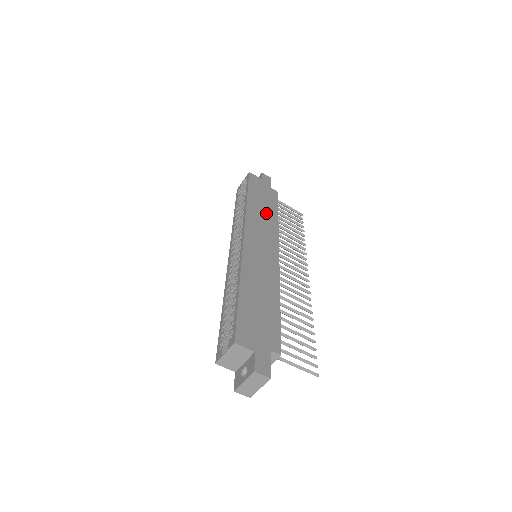
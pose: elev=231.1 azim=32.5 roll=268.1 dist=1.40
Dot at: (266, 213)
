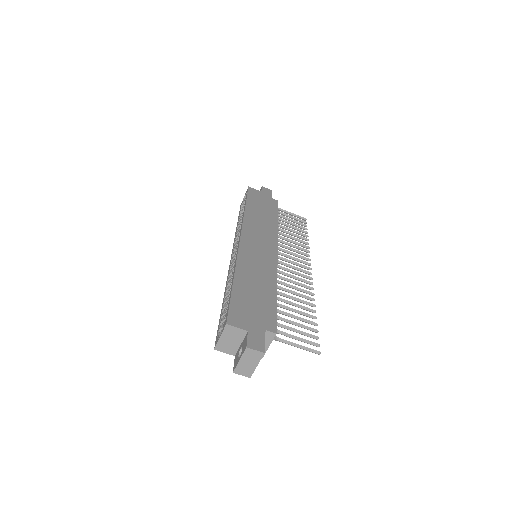
Dot at: (265, 218)
